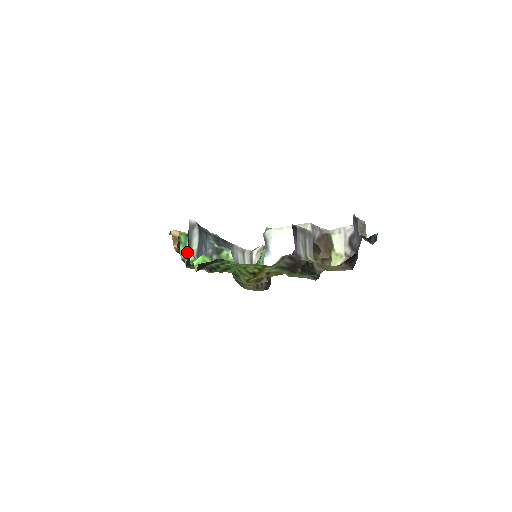
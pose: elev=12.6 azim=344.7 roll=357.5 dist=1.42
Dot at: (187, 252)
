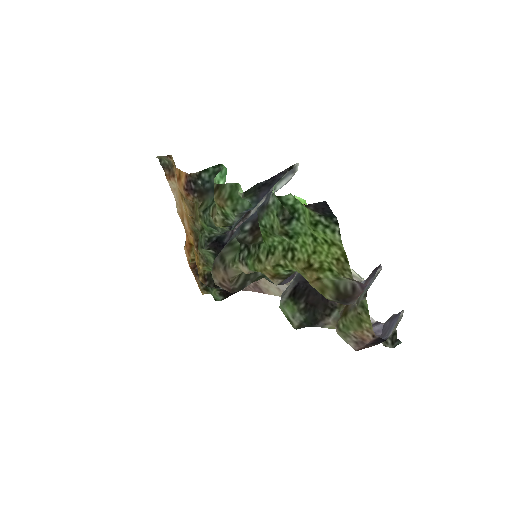
Dot at: (259, 183)
